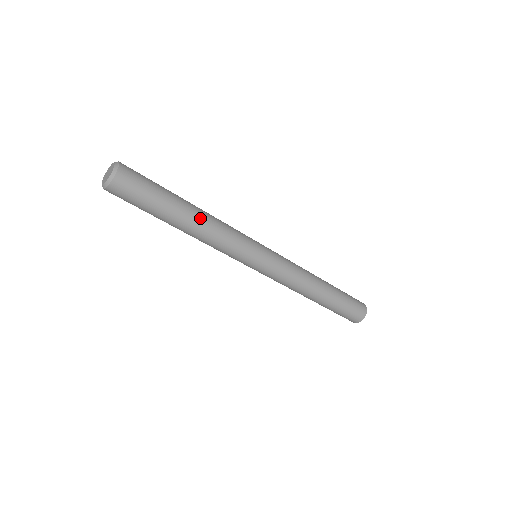
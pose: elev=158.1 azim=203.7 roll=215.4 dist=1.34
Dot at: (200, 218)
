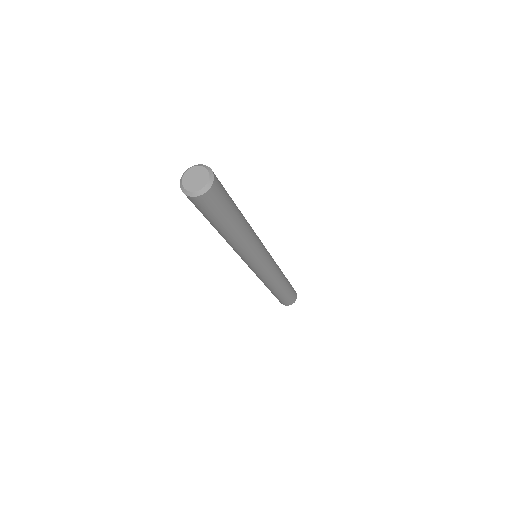
Dot at: (244, 217)
